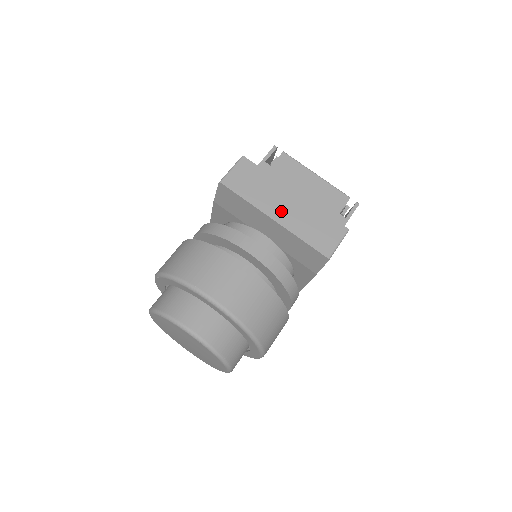
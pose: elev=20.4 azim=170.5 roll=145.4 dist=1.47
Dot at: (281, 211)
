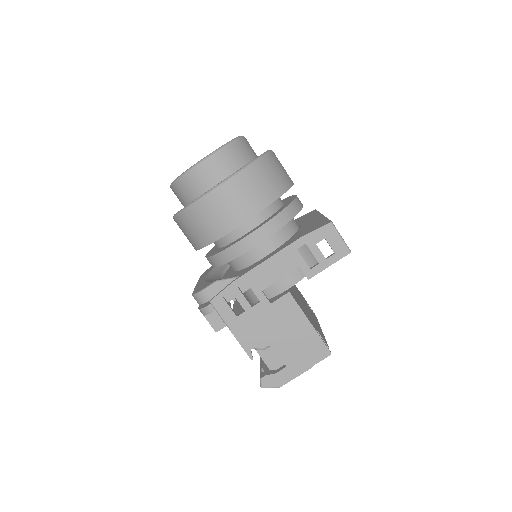
Dot at: occluded
